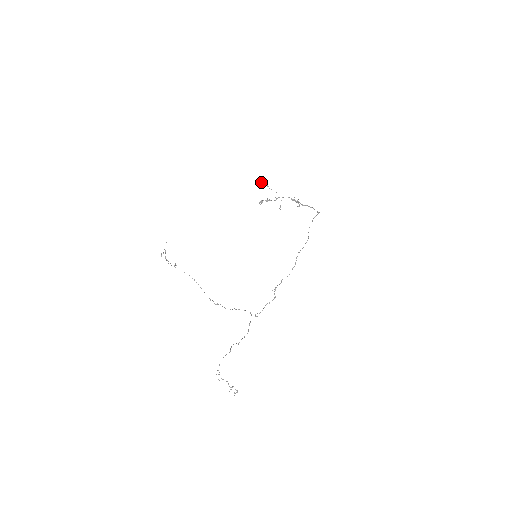
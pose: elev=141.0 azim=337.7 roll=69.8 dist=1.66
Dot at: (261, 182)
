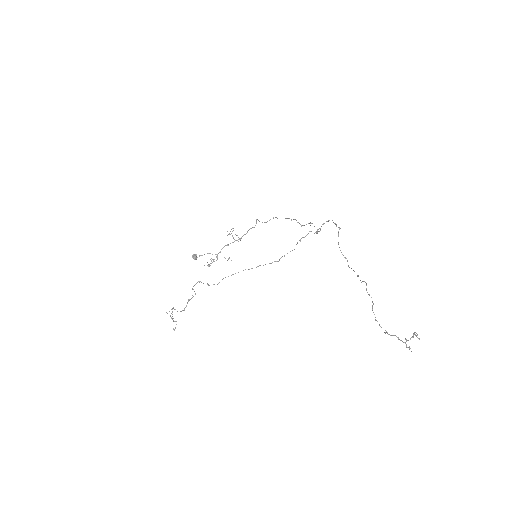
Dot at: occluded
